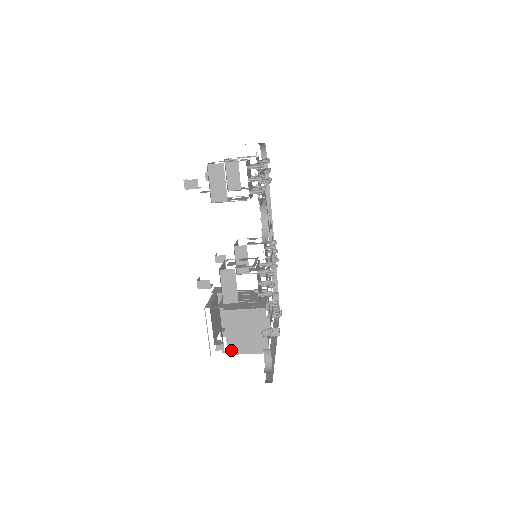
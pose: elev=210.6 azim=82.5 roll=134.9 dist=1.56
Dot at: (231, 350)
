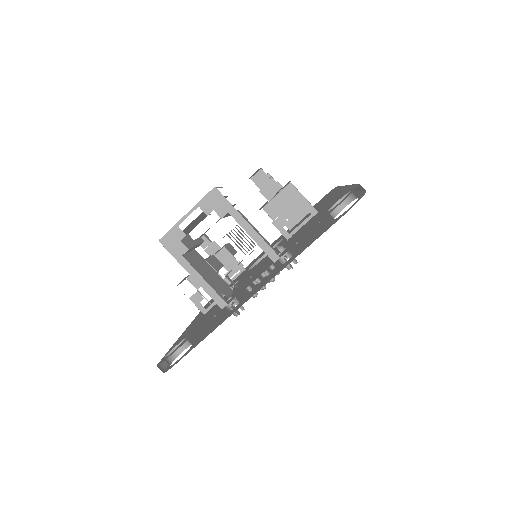
Dot at: (233, 217)
